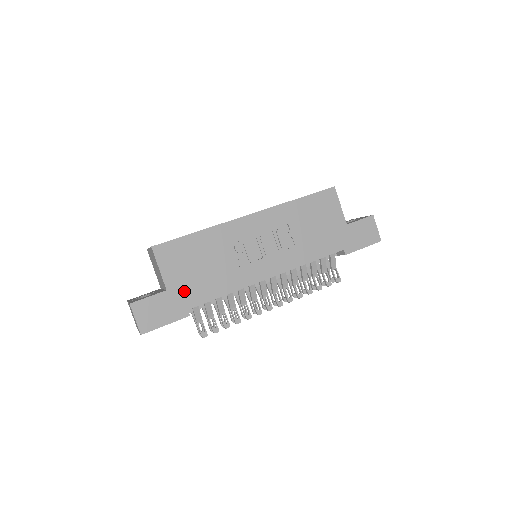
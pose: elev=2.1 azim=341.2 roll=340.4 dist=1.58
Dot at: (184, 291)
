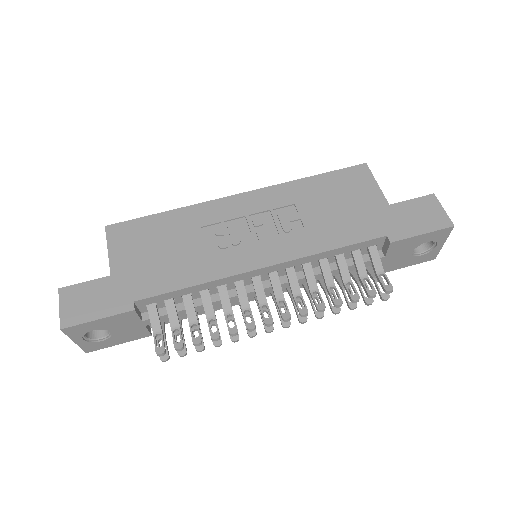
Dot at: (134, 278)
